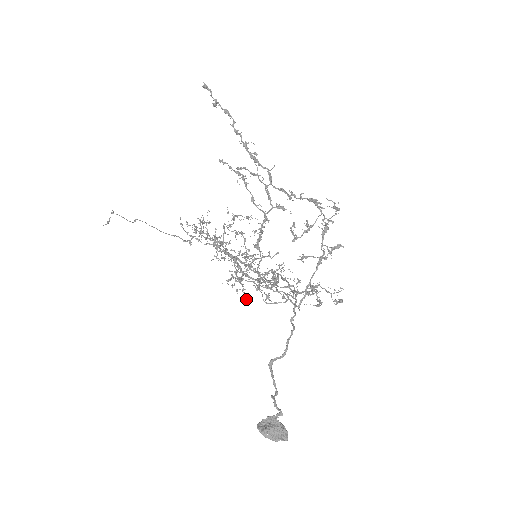
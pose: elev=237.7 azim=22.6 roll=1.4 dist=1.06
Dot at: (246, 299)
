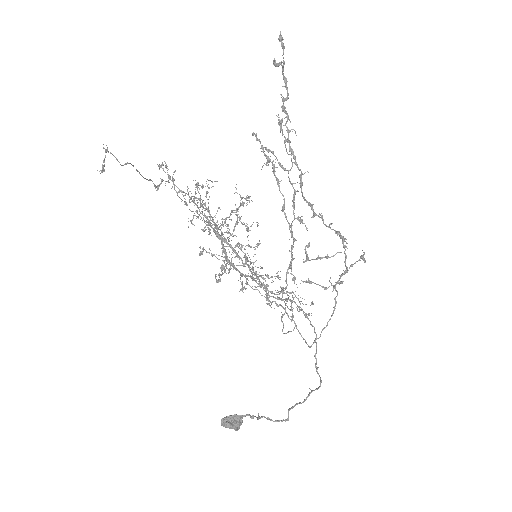
Dot at: (217, 282)
